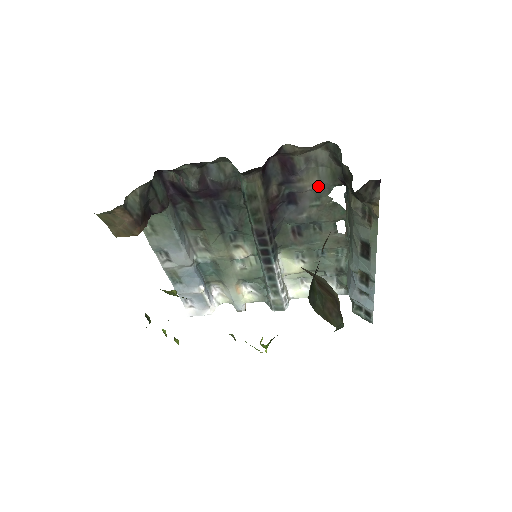
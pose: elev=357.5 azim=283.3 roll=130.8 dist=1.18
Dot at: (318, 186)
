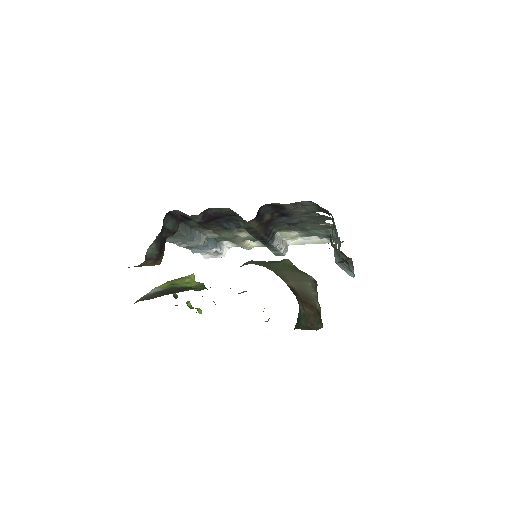
Dot at: (306, 211)
